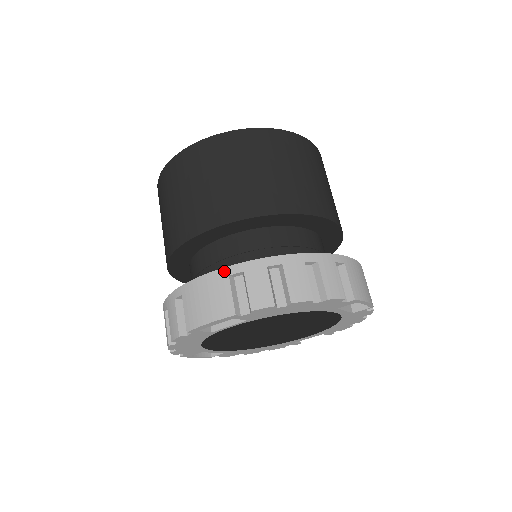
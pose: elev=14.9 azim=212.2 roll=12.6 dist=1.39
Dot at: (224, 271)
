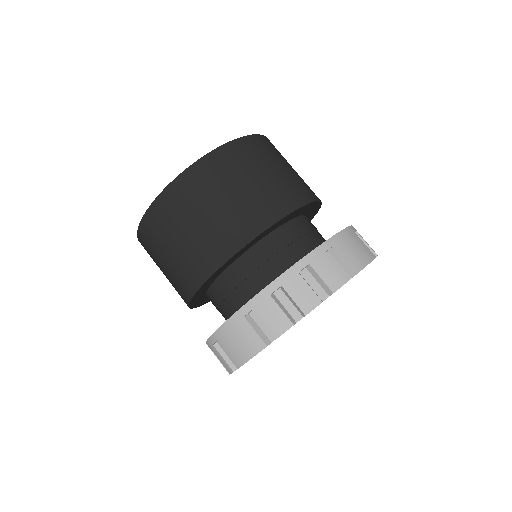
Dot at: (238, 314)
